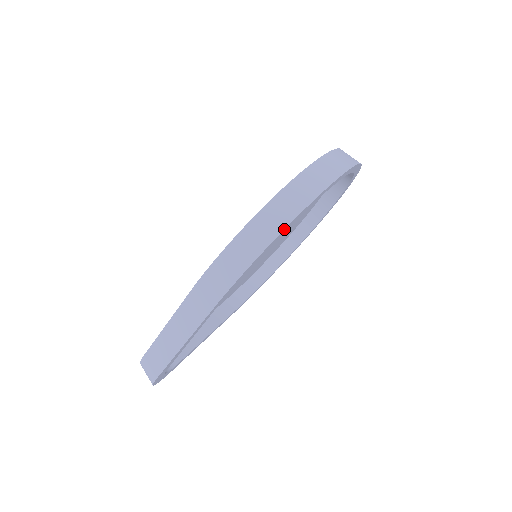
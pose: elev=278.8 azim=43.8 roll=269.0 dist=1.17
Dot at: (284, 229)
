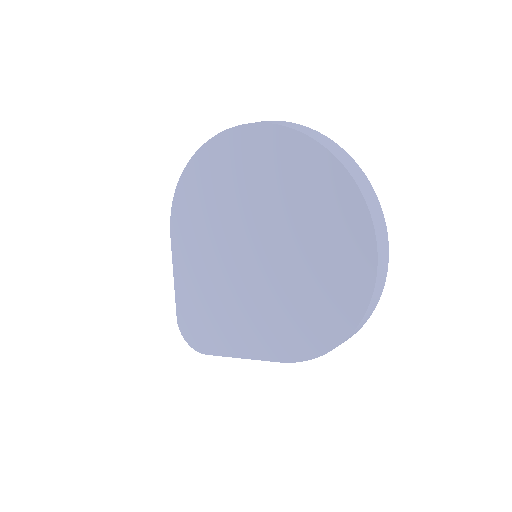
Dot at: occluded
